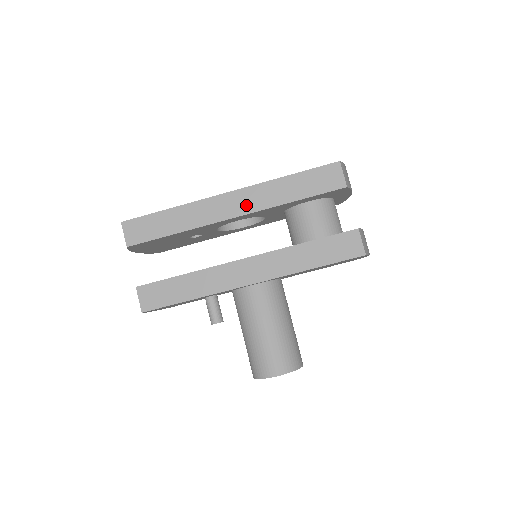
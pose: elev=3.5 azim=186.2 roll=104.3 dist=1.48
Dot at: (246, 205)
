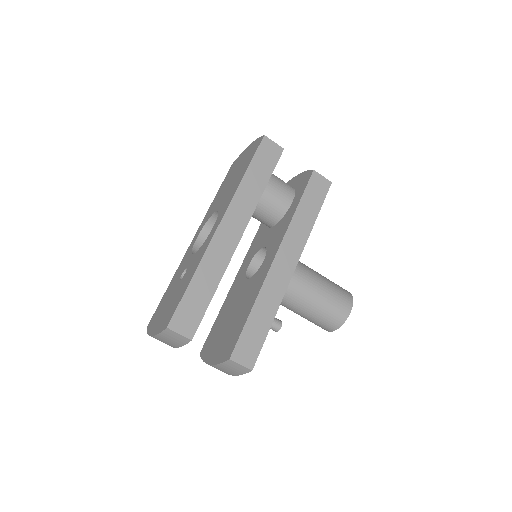
Dot at: (240, 220)
